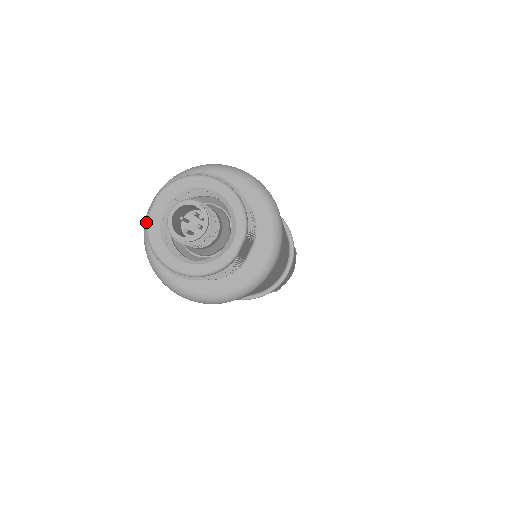
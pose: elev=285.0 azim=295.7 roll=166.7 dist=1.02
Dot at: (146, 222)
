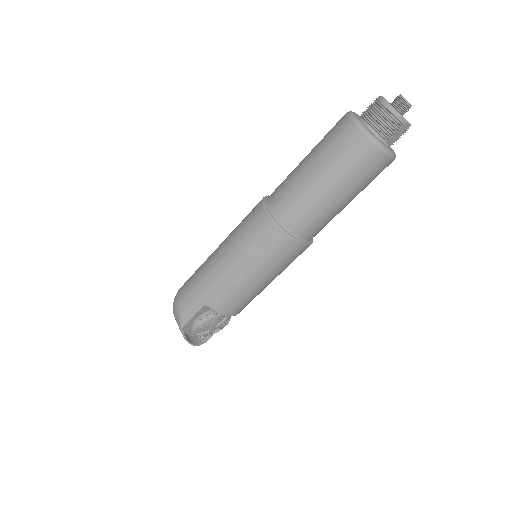
Dot at: occluded
